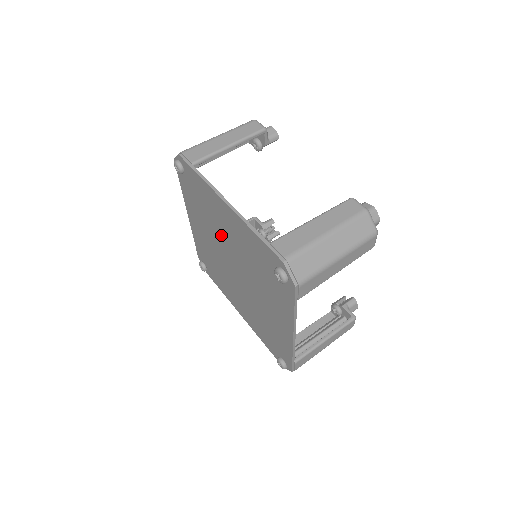
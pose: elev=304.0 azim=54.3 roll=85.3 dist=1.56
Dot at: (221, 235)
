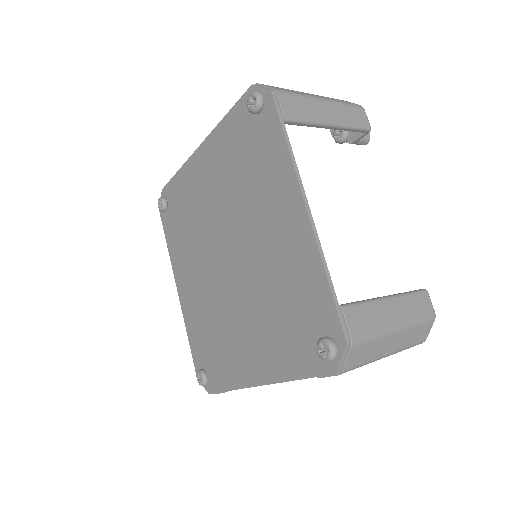
Dot at: (206, 224)
